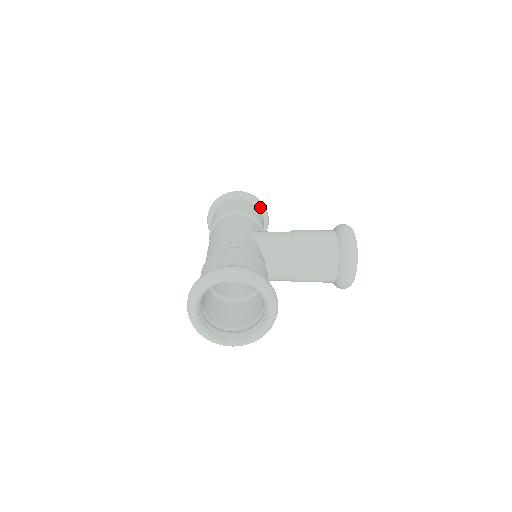
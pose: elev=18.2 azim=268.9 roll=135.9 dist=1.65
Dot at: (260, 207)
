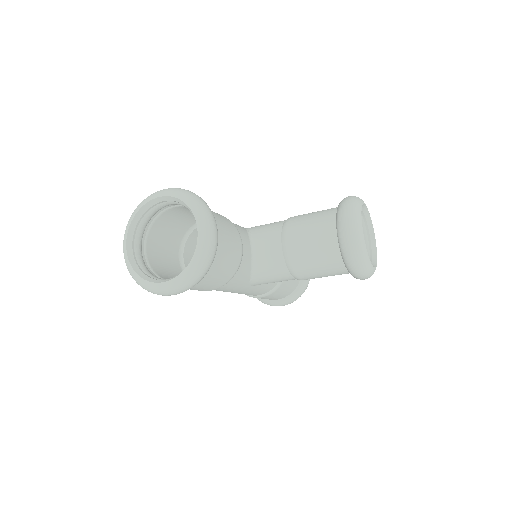
Dot at: occluded
